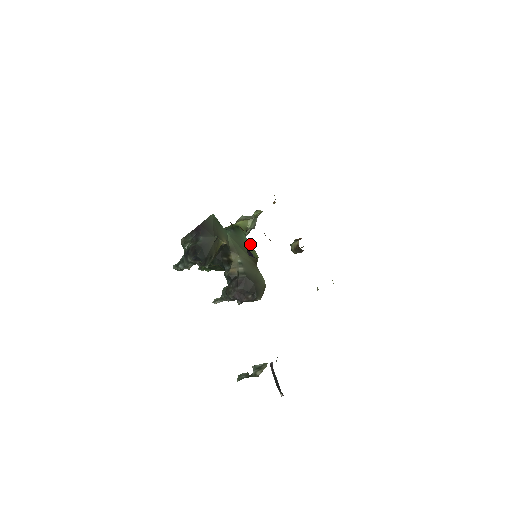
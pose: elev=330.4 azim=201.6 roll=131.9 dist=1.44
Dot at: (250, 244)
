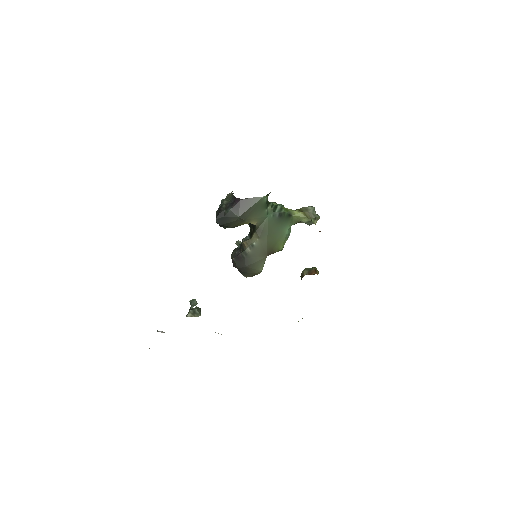
Dot at: (286, 236)
